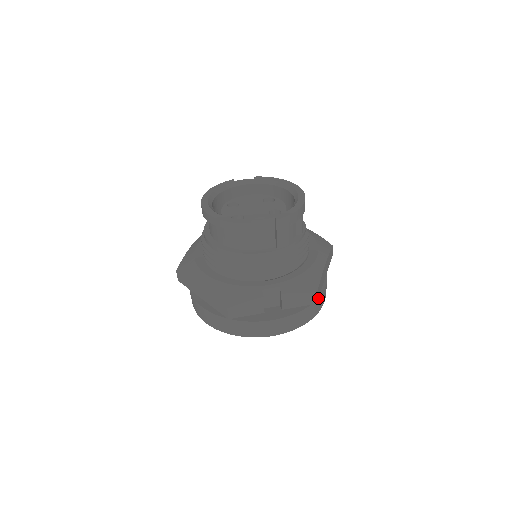
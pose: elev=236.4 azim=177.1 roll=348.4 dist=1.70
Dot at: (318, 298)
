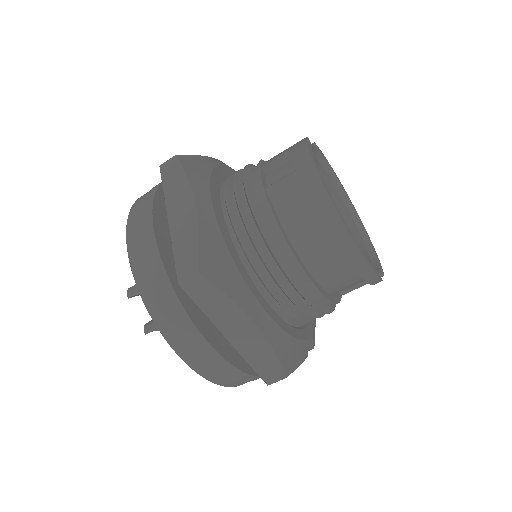
Dot at: occluded
